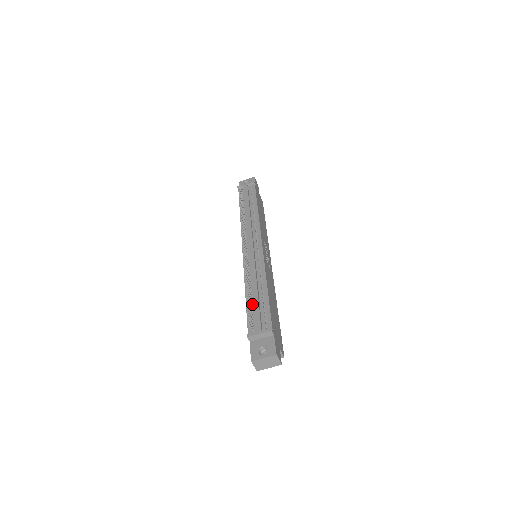
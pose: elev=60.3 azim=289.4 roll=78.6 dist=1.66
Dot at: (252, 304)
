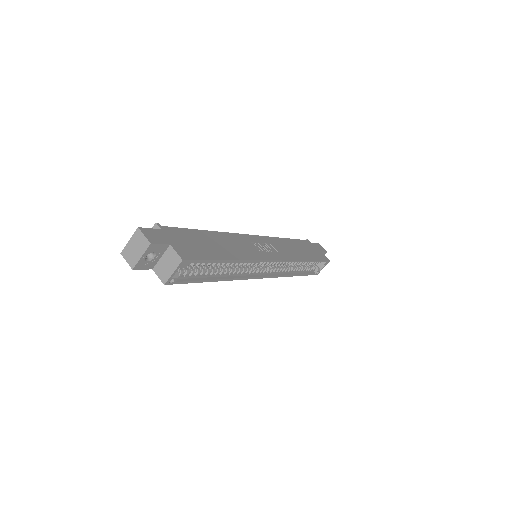
Dot at: occluded
